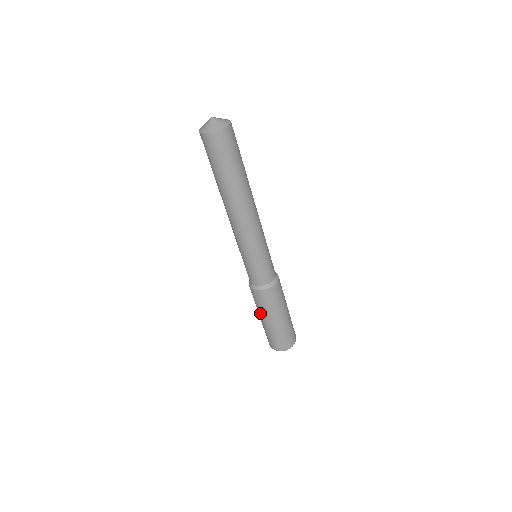
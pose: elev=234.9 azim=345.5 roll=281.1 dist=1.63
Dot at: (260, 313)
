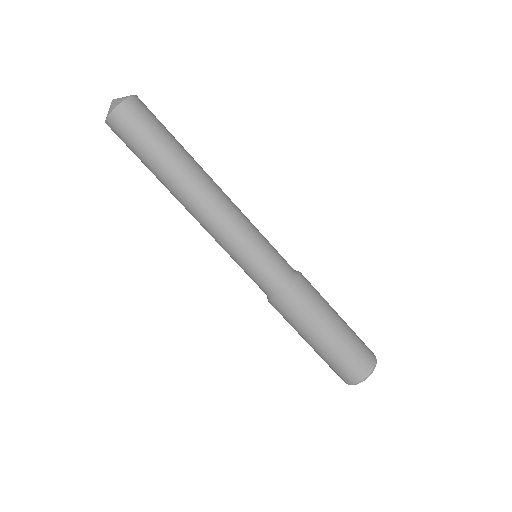
Dot at: (299, 334)
